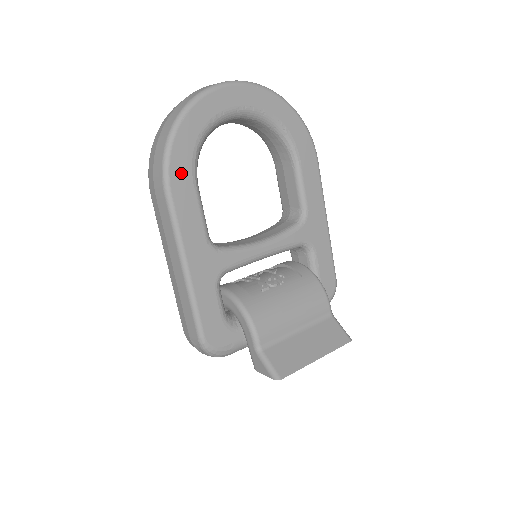
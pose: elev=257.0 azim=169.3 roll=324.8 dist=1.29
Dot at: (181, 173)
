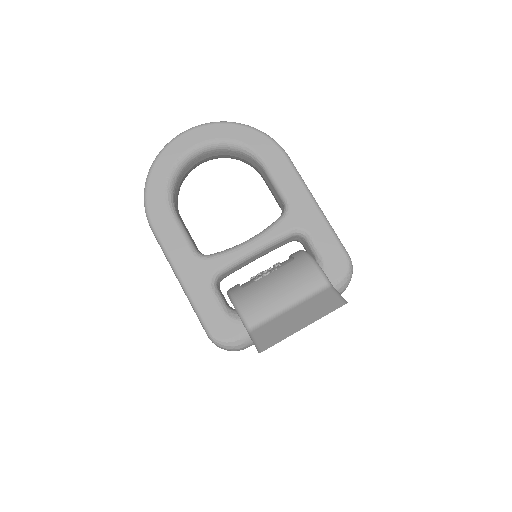
Dot at: (158, 210)
